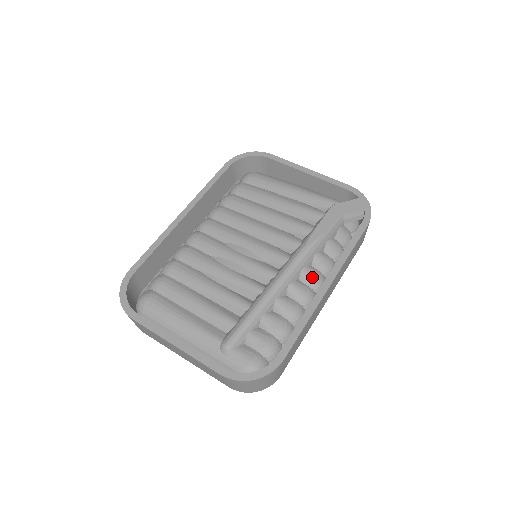
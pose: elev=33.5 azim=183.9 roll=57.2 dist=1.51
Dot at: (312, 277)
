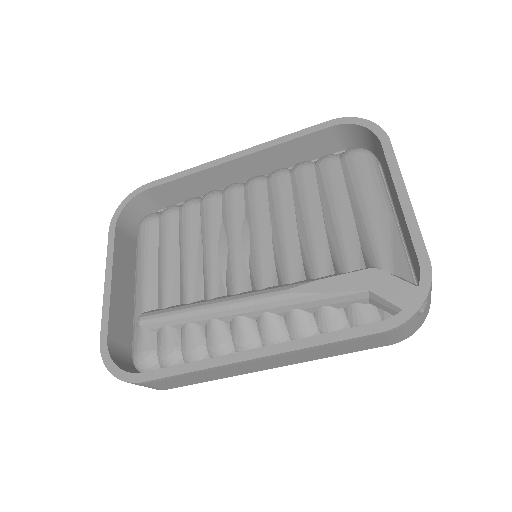
Dot at: (269, 330)
